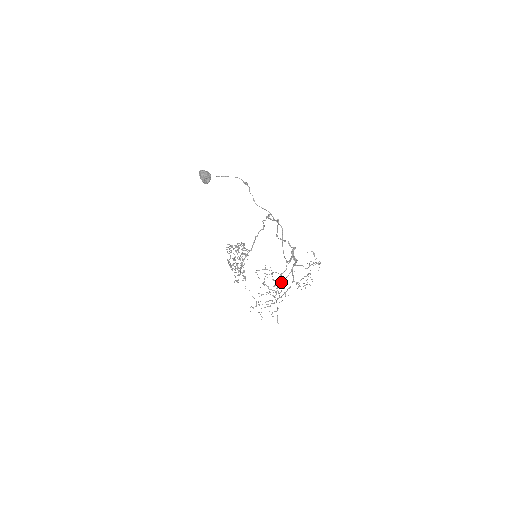
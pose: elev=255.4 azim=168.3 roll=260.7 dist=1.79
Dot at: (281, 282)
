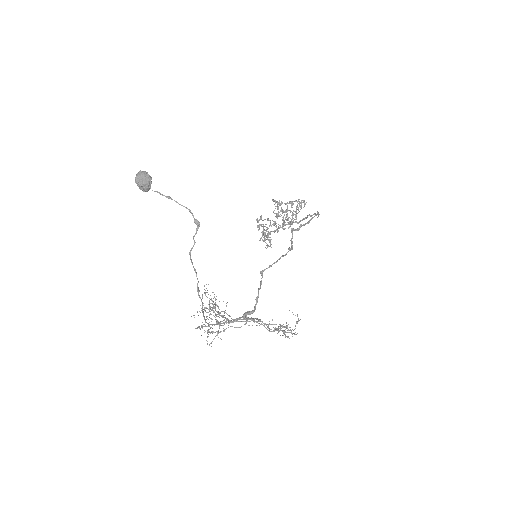
Dot at: (232, 319)
